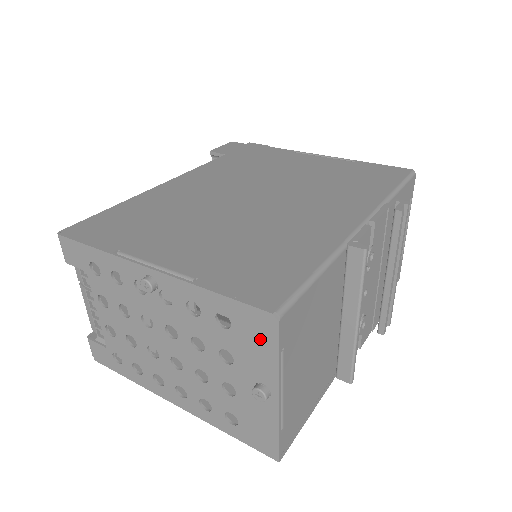
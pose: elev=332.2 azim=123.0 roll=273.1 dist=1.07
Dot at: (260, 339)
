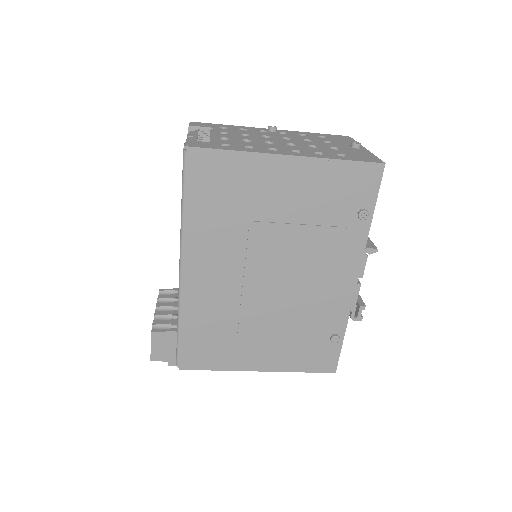
Dot at: (344, 139)
